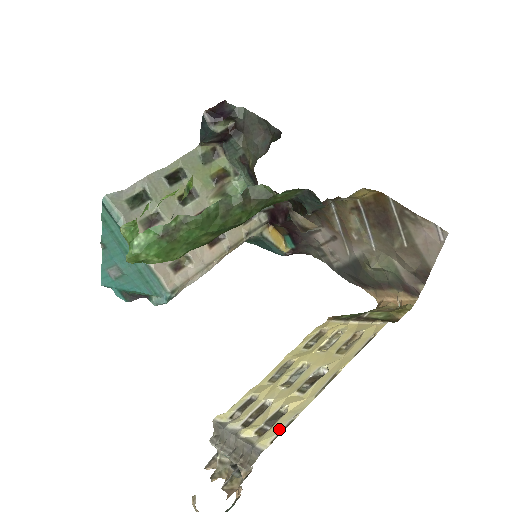
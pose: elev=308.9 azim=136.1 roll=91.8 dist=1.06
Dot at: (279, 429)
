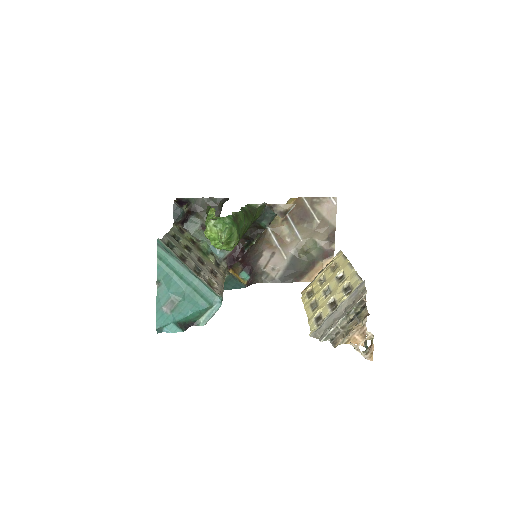
Dot at: (357, 280)
